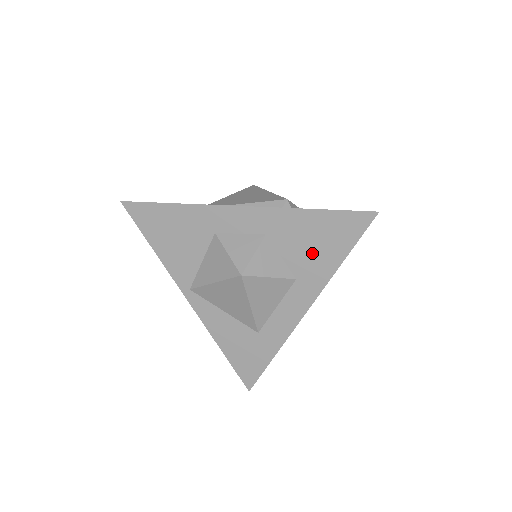
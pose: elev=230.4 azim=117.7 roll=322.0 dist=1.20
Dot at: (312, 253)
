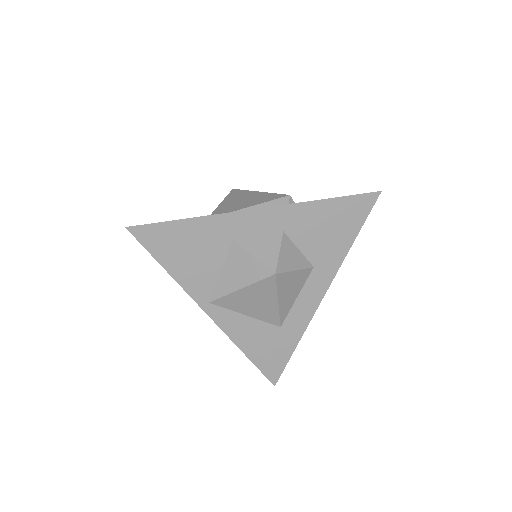
Dot at: (327, 240)
